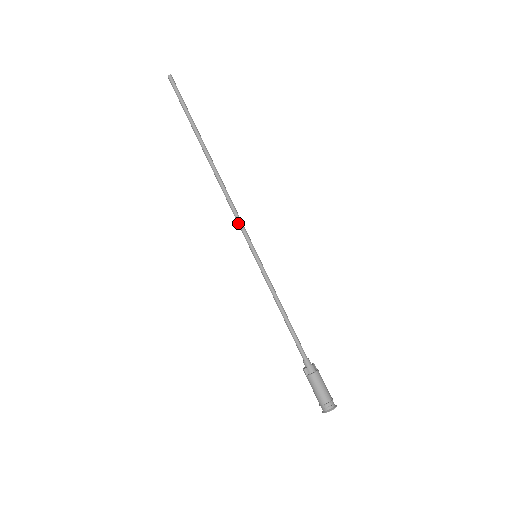
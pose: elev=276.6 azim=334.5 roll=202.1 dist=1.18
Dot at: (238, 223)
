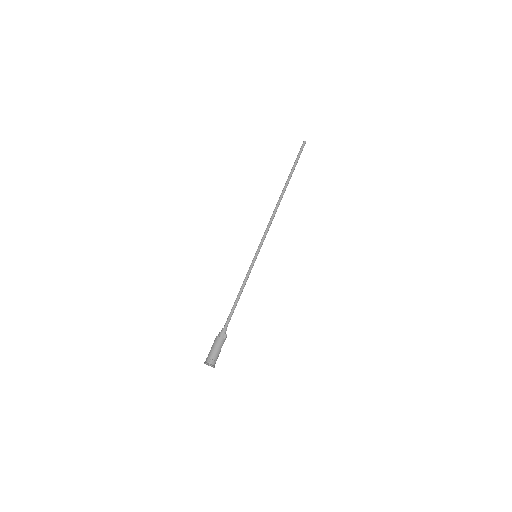
Dot at: (264, 233)
